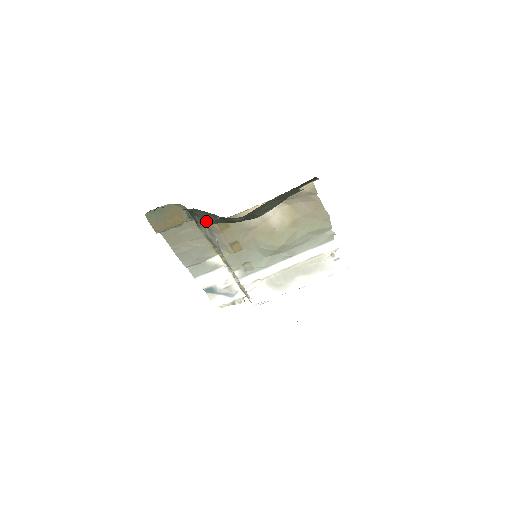
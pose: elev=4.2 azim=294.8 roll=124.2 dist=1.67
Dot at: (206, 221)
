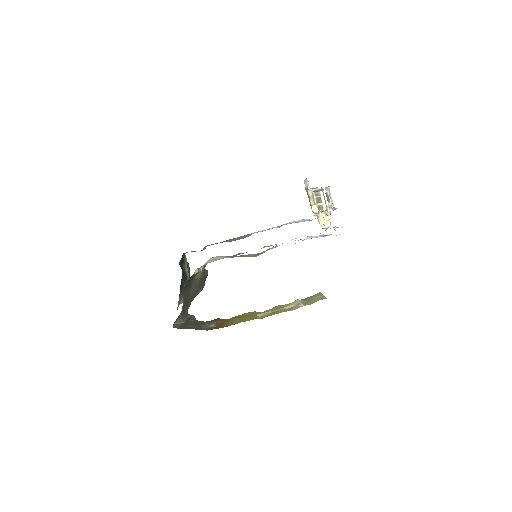
Dot at: occluded
